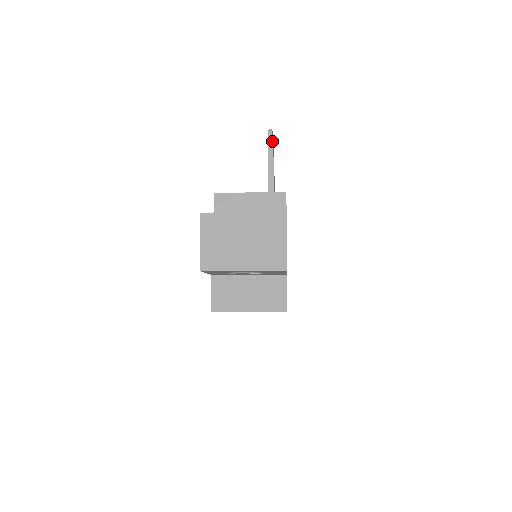
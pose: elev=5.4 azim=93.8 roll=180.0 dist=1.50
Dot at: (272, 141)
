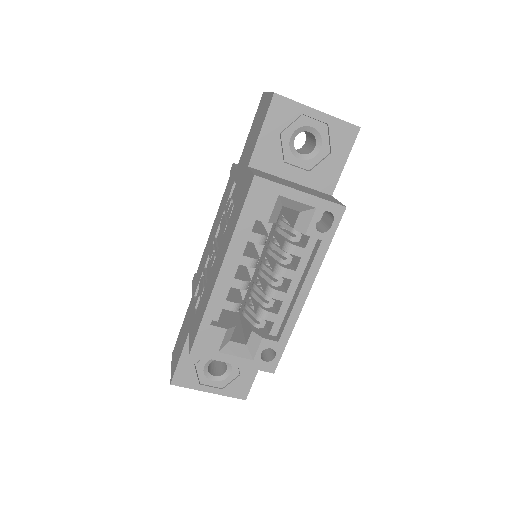
Dot at: occluded
